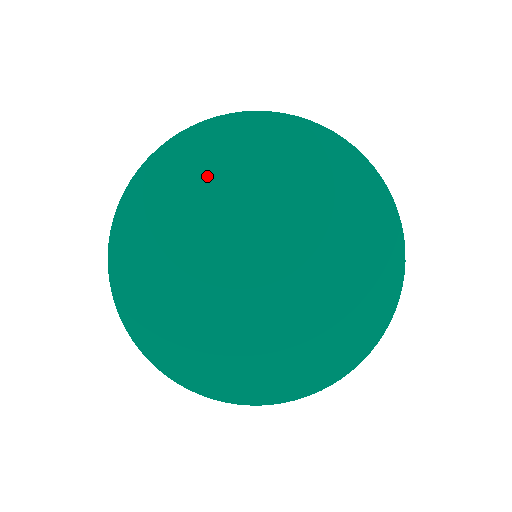
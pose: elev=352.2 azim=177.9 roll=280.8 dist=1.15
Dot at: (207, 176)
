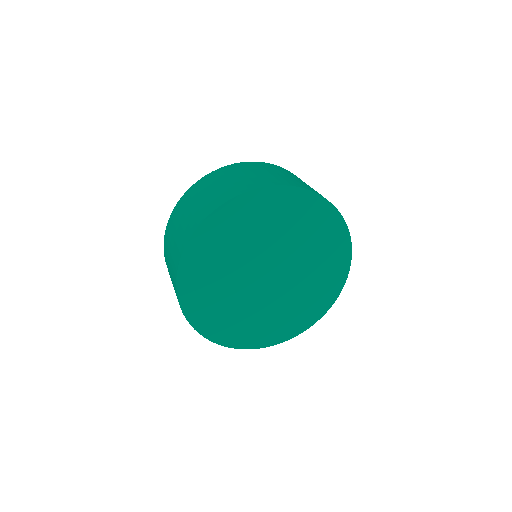
Dot at: (258, 219)
